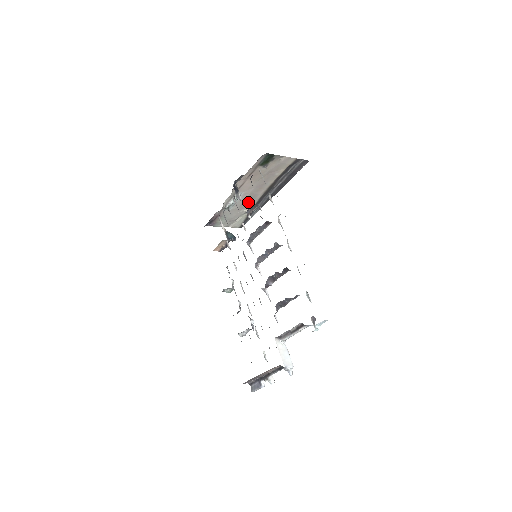
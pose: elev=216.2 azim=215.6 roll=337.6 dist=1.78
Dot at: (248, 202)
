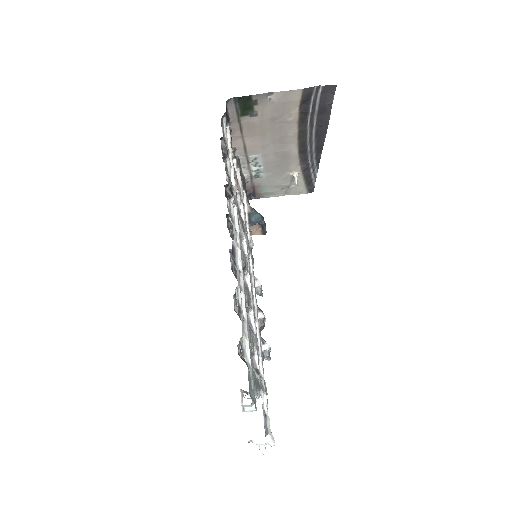
Dot at: (284, 163)
